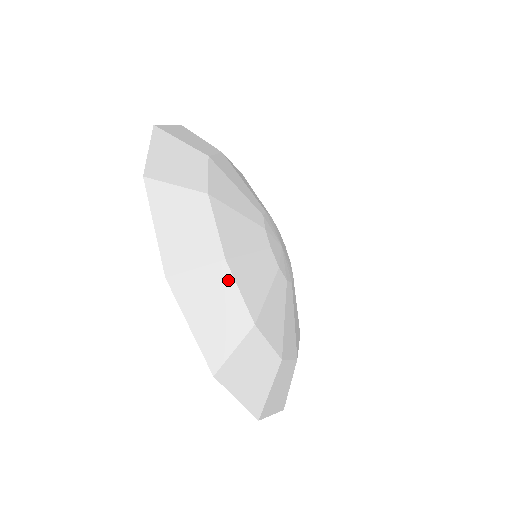
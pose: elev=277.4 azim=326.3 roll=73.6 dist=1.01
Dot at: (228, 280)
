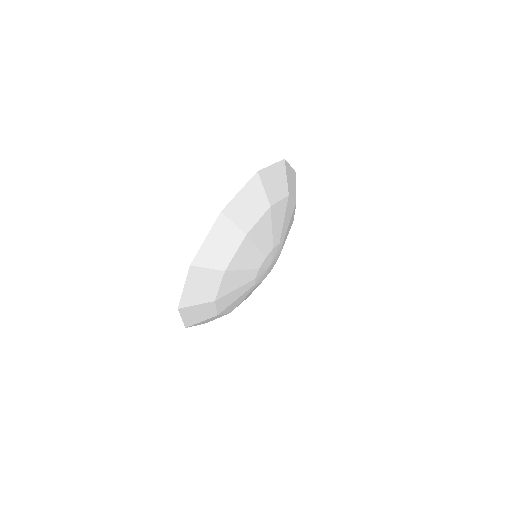
Dot at: (212, 306)
